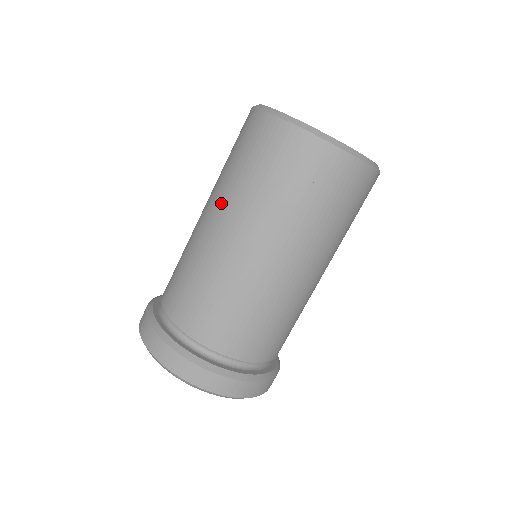
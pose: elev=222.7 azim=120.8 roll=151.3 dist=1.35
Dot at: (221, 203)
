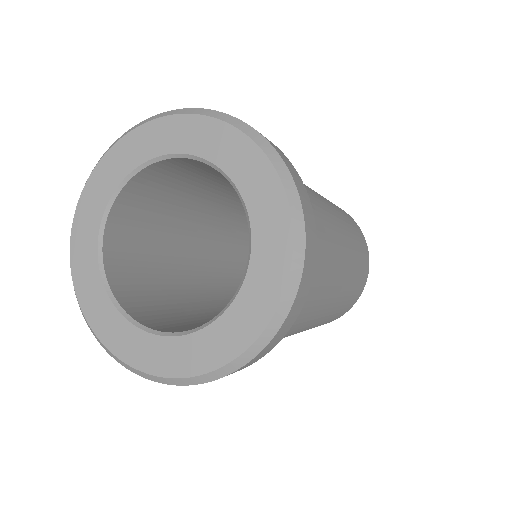
Dot at: occluded
